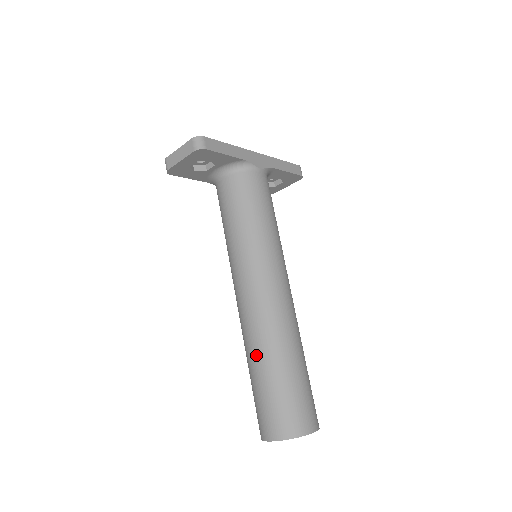
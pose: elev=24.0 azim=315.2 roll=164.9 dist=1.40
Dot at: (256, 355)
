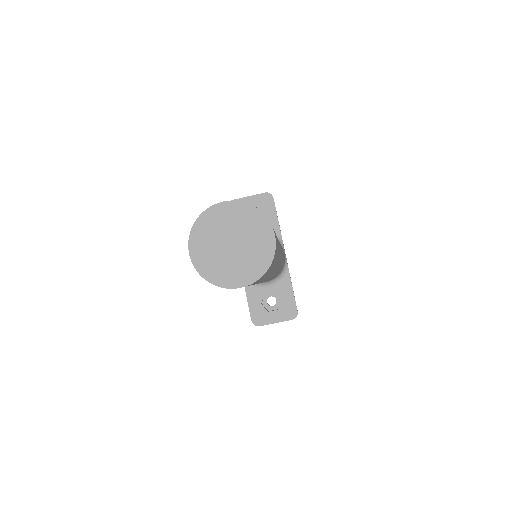
Dot at: occluded
